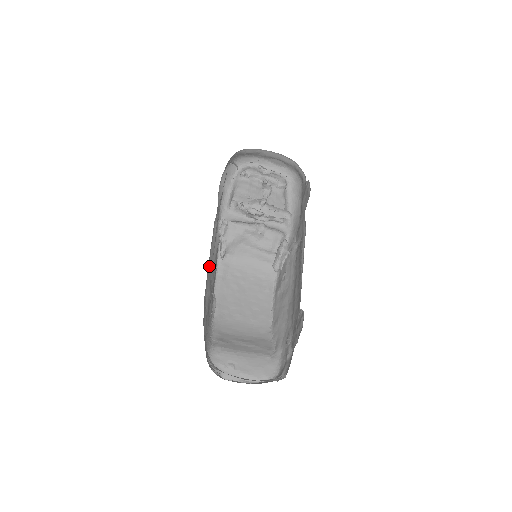
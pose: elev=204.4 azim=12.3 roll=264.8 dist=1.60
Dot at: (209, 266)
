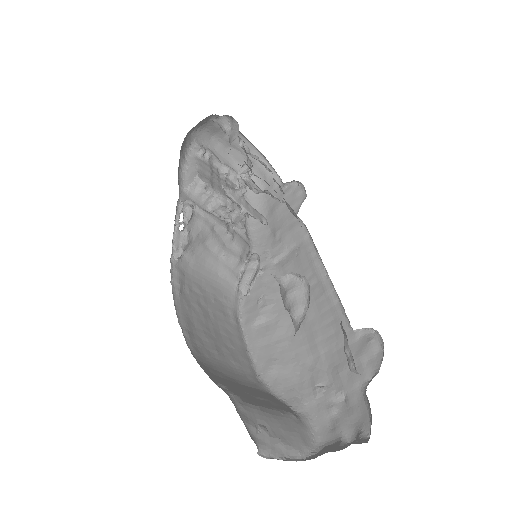
Dot at: occluded
